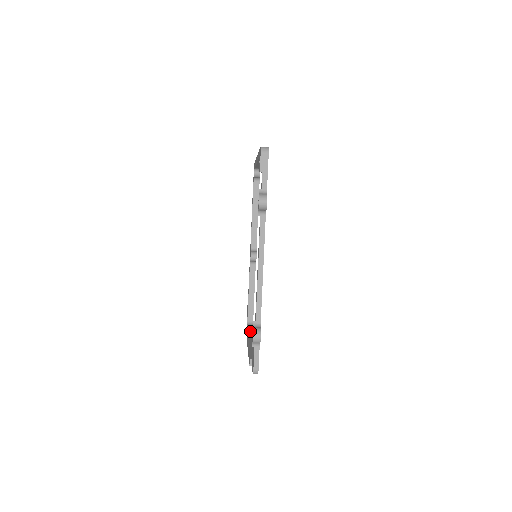
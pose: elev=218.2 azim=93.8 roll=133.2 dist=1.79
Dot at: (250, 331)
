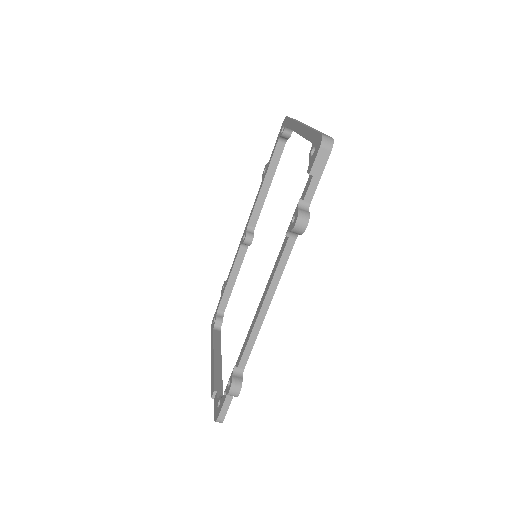
Dot at: (218, 325)
